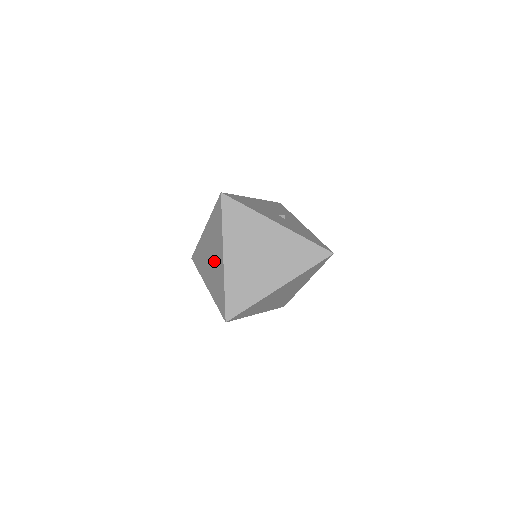
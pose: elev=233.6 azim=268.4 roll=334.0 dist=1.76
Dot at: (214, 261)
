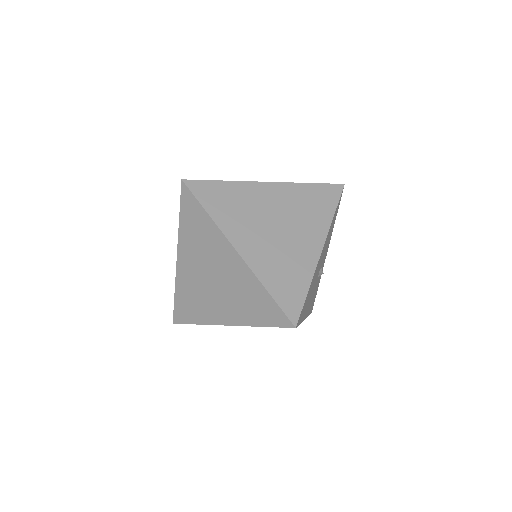
Dot at: (212, 293)
